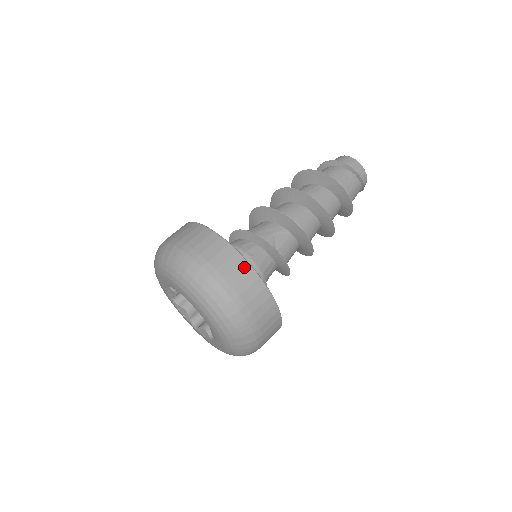
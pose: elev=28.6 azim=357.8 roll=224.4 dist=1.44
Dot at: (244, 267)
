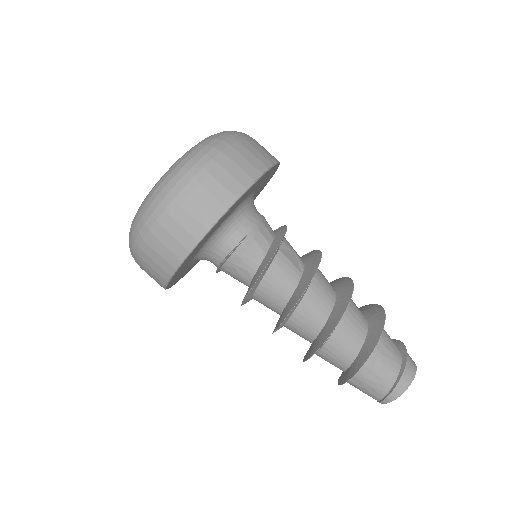
Dot at: (266, 161)
